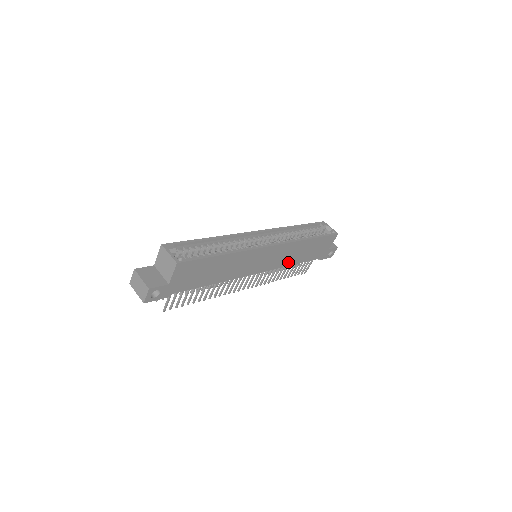
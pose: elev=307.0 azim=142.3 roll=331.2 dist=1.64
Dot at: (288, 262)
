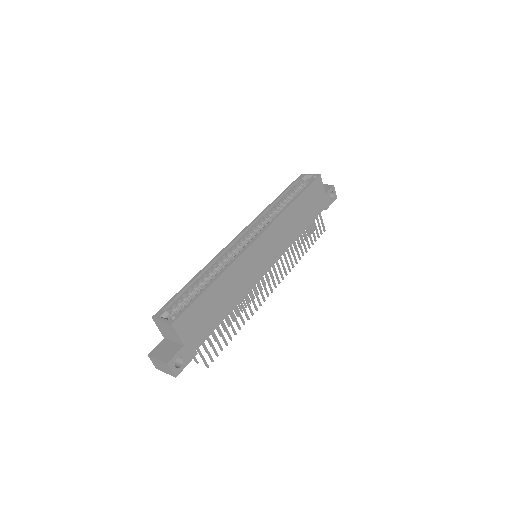
Dot at: (292, 237)
